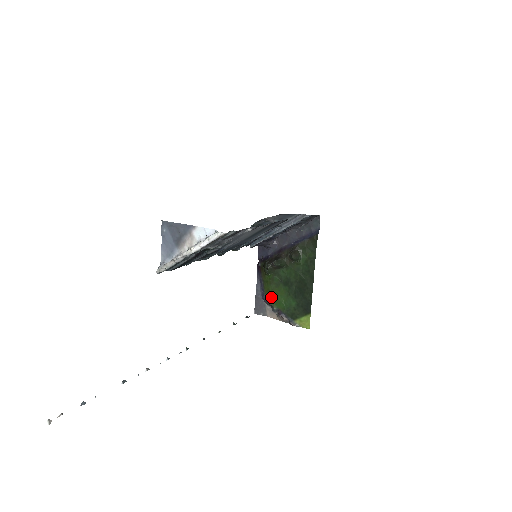
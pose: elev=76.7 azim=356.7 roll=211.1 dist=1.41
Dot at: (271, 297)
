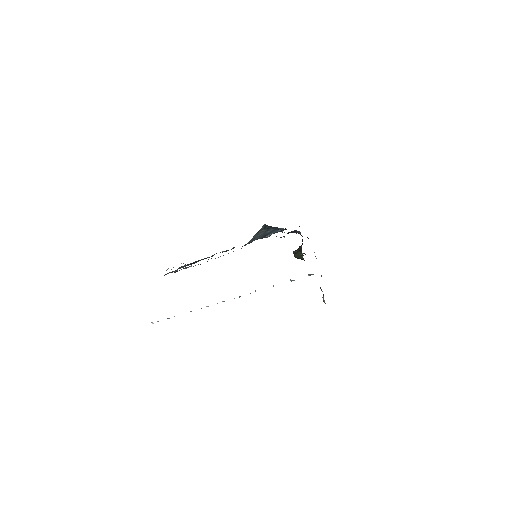
Dot at: occluded
